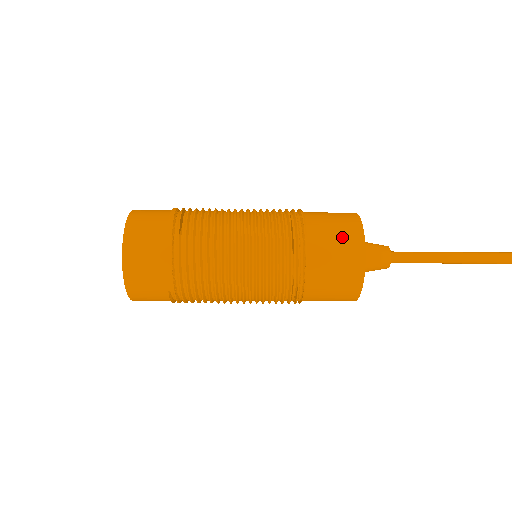
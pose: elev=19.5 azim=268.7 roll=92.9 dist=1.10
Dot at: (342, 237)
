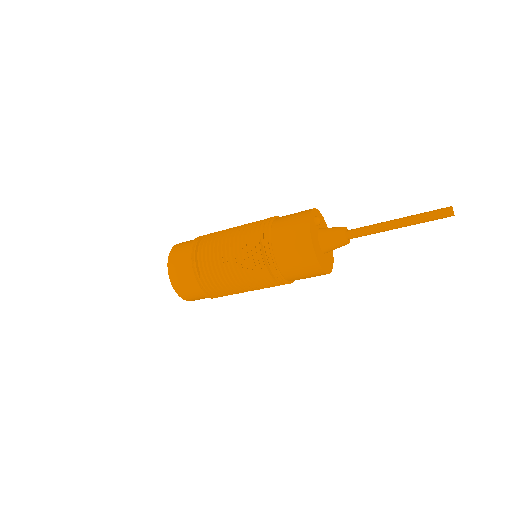
Dot at: (299, 256)
